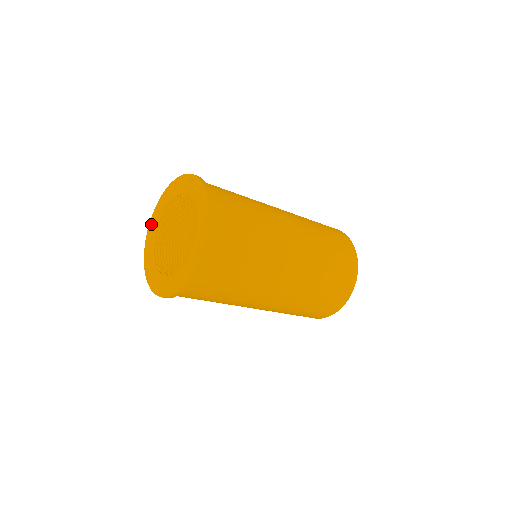
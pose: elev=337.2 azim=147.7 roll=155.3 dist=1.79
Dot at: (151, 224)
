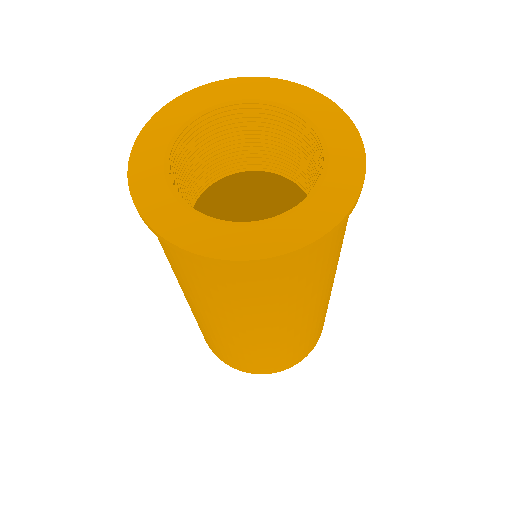
Dot at: (139, 158)
